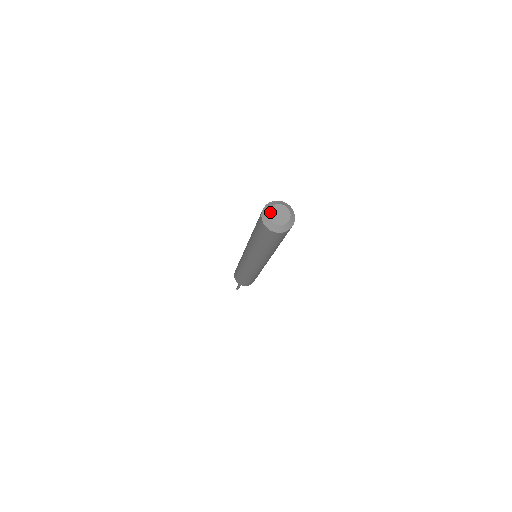
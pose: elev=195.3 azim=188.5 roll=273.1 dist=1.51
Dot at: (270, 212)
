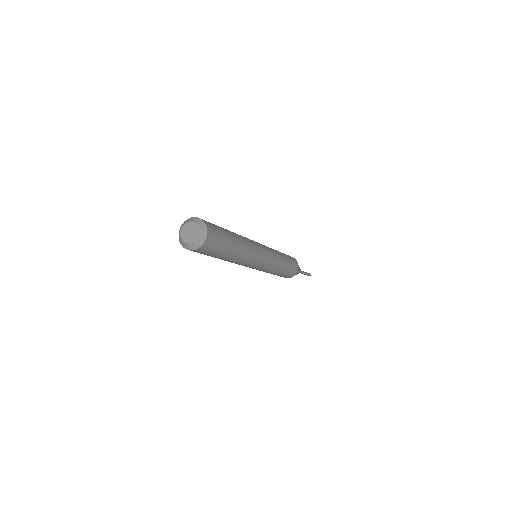
Dot at: (184, 240)
